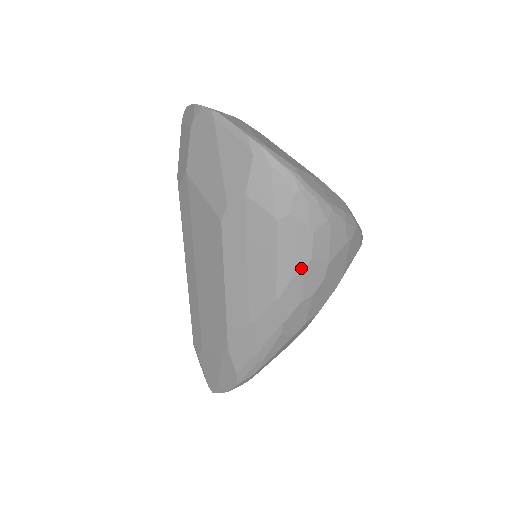
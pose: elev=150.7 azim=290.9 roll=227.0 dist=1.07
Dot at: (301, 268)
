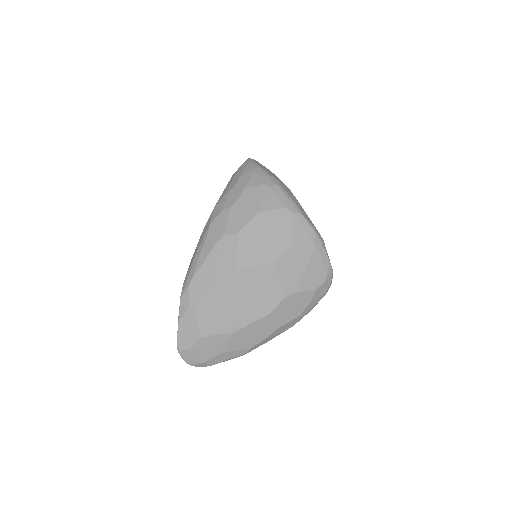
Dot at: (230, 190)
